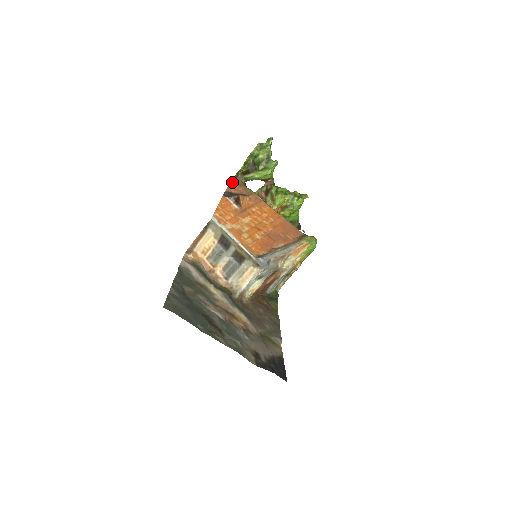
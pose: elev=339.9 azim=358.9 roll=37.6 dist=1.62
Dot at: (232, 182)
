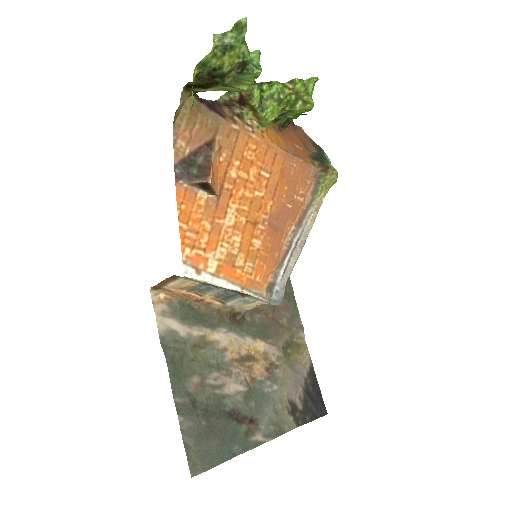
Dot at: (175, 121)
